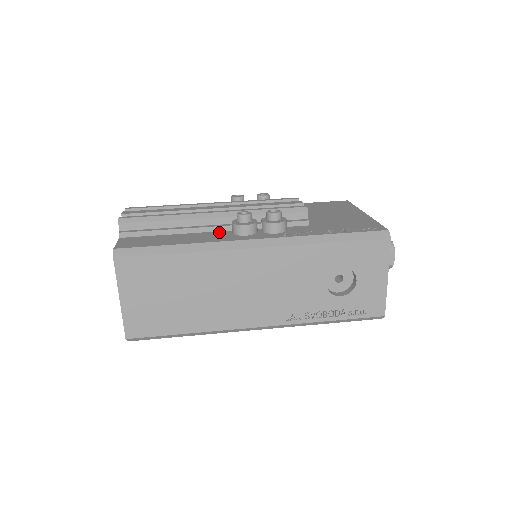
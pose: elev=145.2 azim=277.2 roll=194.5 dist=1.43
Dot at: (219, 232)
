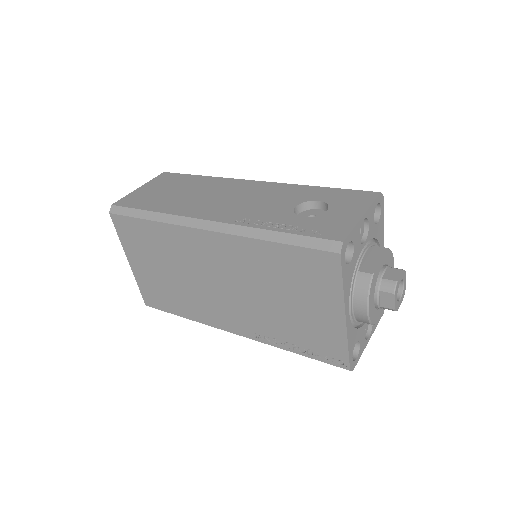
Dot at: occluded
